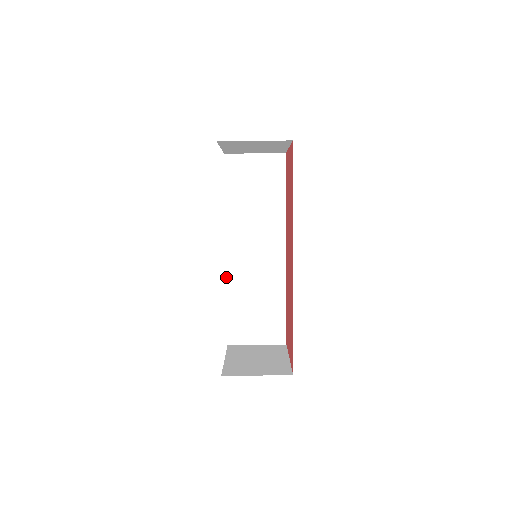
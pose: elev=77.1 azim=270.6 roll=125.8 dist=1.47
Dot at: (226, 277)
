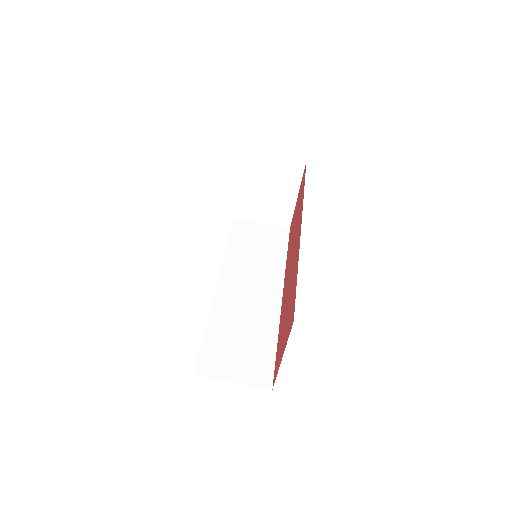
Dot at: (211, 304)
